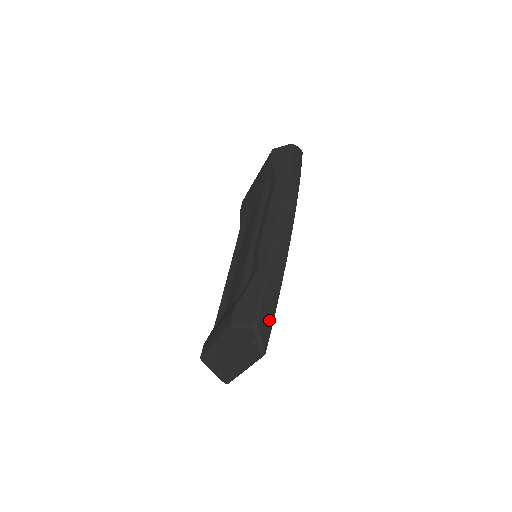
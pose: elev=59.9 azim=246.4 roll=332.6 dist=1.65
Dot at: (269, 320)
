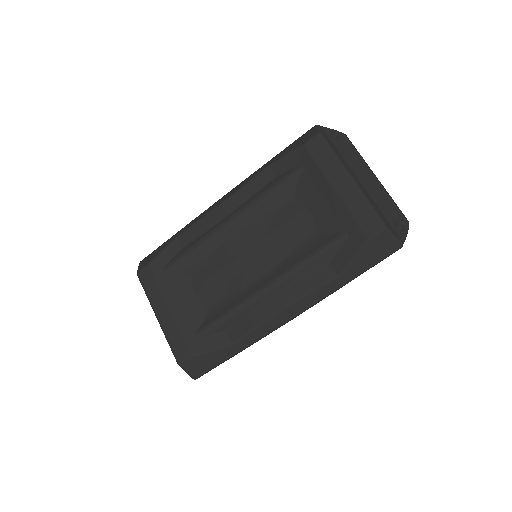
Dot at: occluded
